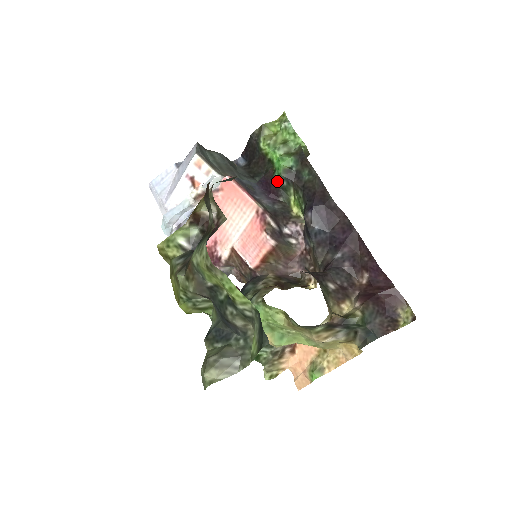
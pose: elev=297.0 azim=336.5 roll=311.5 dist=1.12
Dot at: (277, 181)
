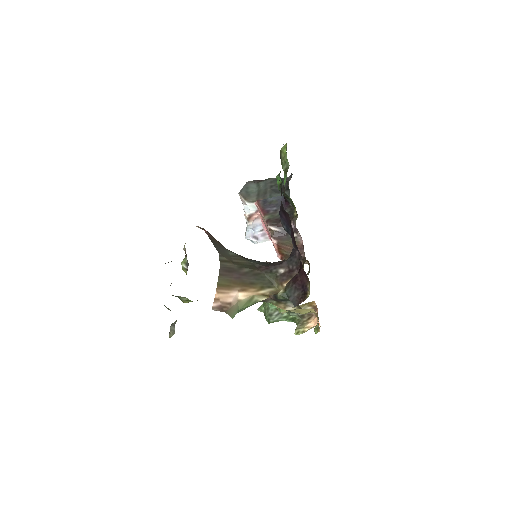
Dot at: (282, 193)
